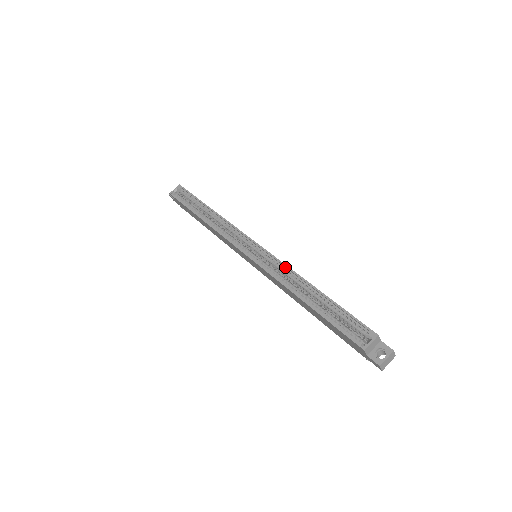
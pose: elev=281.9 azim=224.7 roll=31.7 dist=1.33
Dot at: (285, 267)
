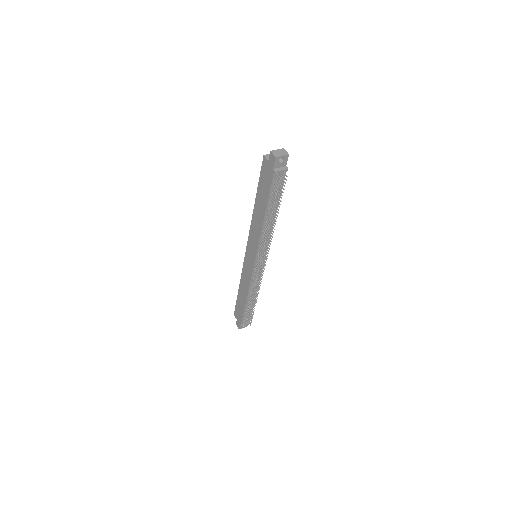
Dot at: occluded
